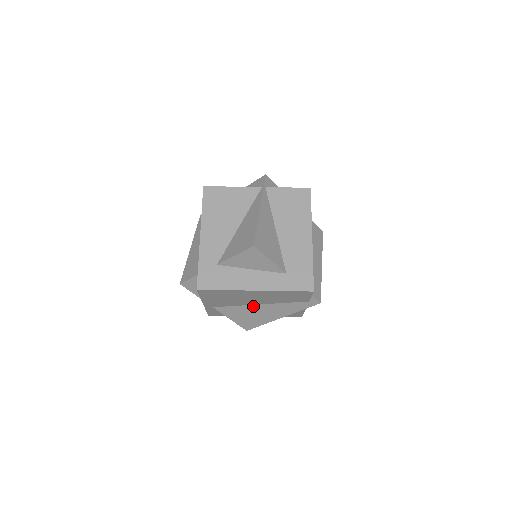
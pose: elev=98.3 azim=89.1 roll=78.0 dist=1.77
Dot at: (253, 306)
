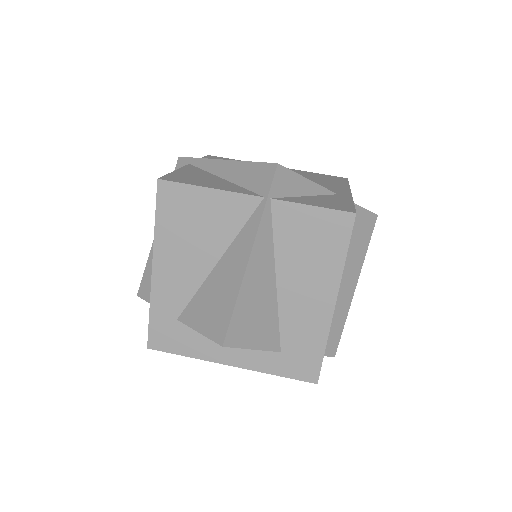
Dot at: occluded
